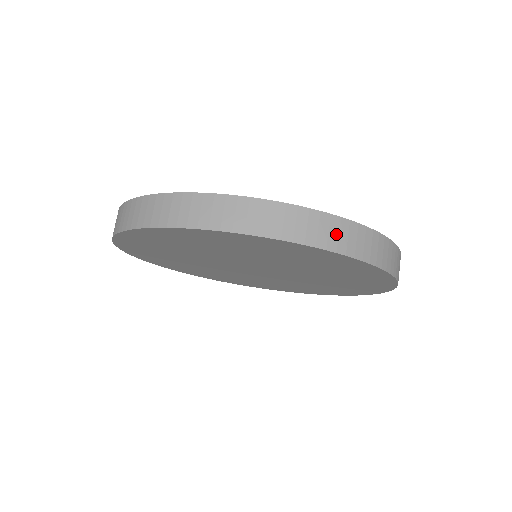
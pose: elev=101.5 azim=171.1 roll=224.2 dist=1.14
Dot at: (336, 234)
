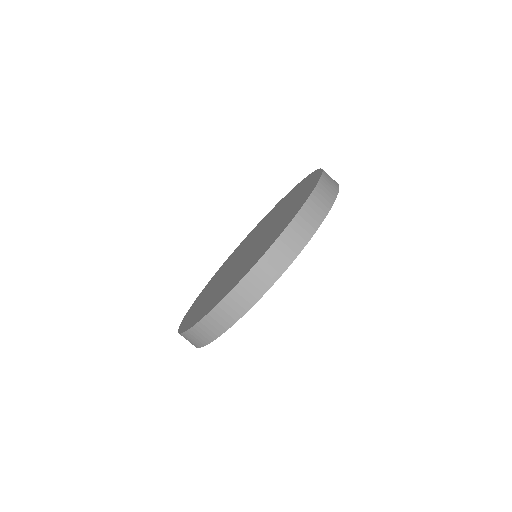
Dot at: (325, 194)
